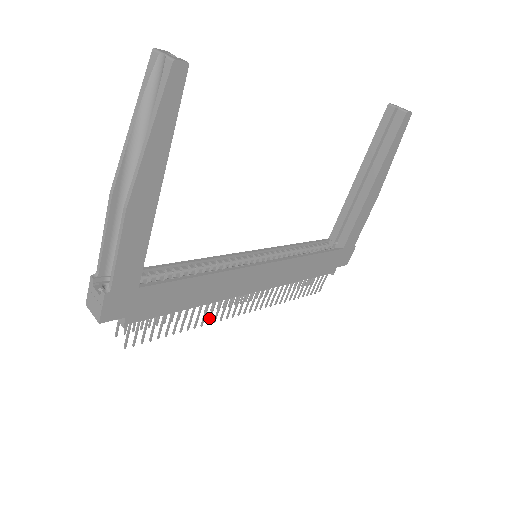
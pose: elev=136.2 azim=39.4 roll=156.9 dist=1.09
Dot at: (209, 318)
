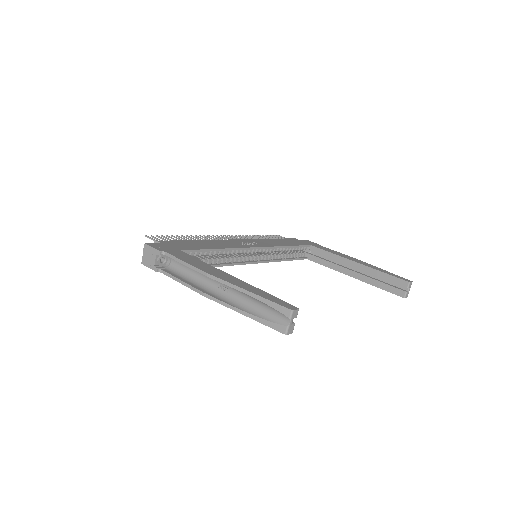
Dot at: occluded
